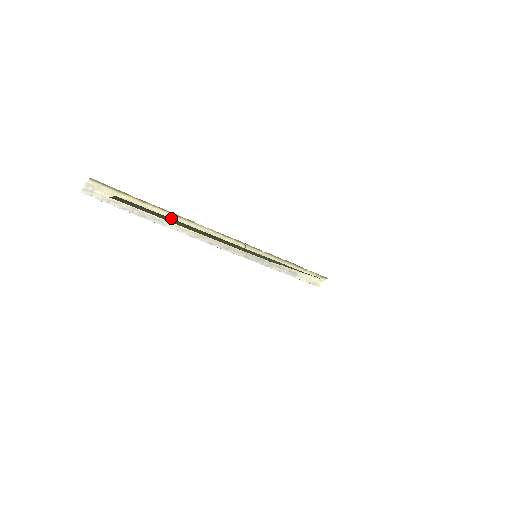
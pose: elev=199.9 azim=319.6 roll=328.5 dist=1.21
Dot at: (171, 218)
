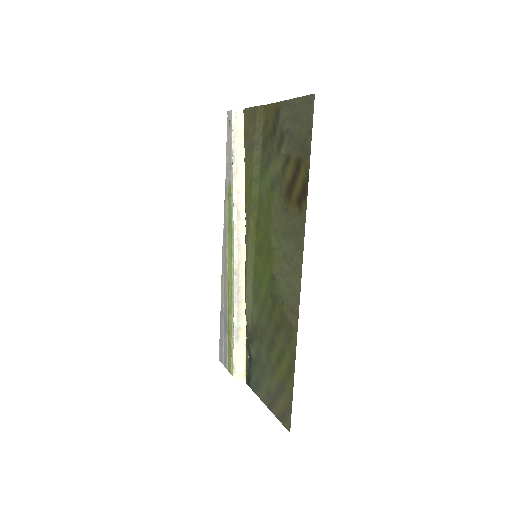
Dot at: (242, 183)
